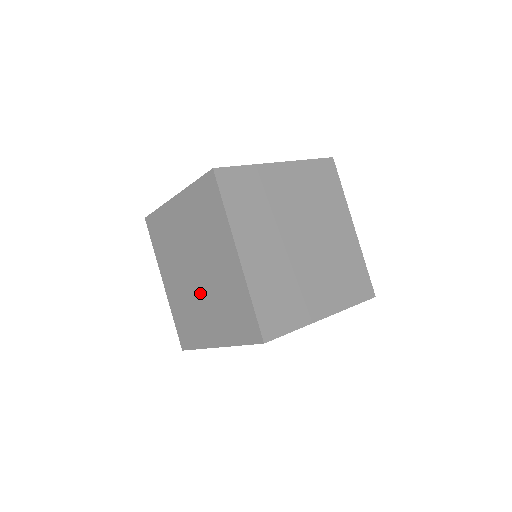
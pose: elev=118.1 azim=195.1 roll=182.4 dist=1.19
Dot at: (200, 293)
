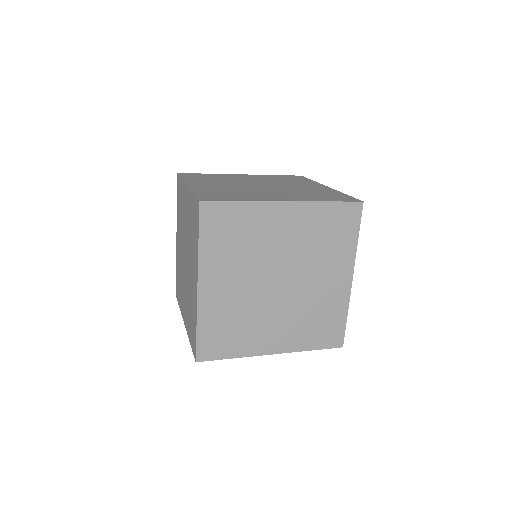
Dot at: occluded
